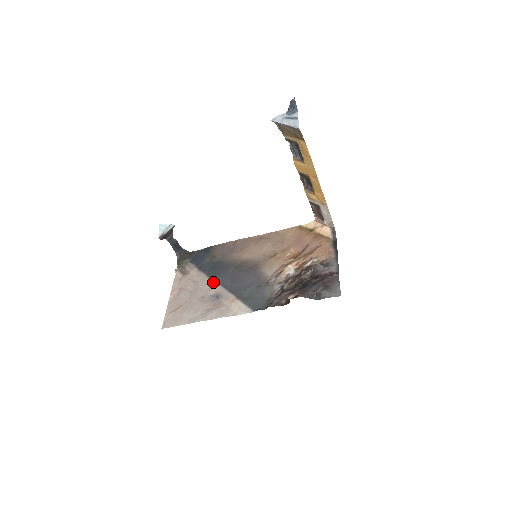
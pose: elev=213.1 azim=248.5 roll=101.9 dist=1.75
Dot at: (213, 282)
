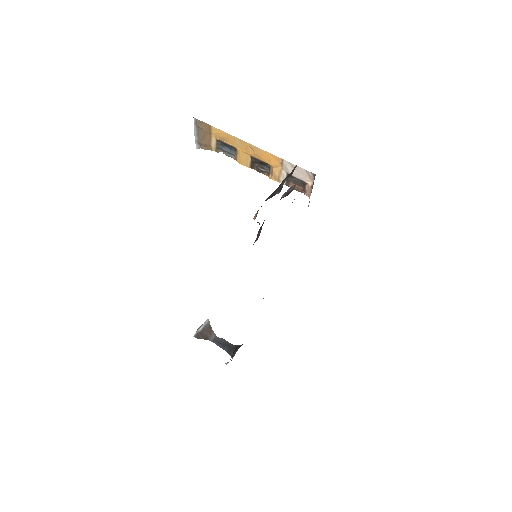
Dot at: occluded
